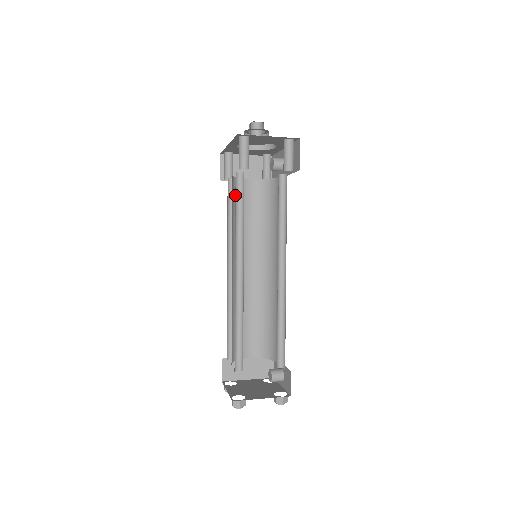
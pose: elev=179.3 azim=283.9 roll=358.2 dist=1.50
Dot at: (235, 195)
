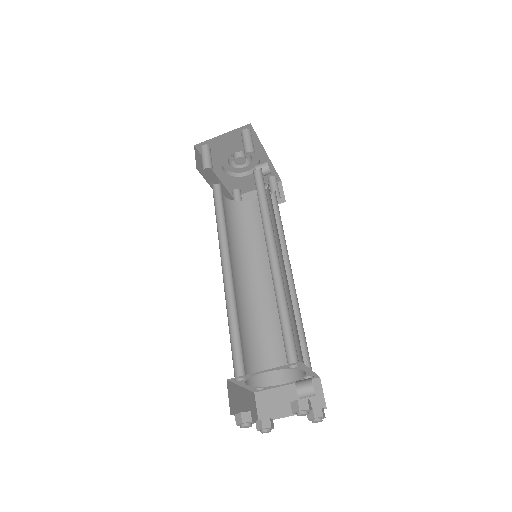
Dot at: (215, 202)
